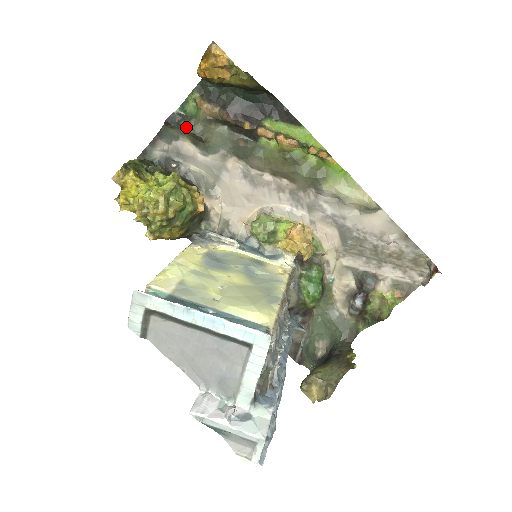
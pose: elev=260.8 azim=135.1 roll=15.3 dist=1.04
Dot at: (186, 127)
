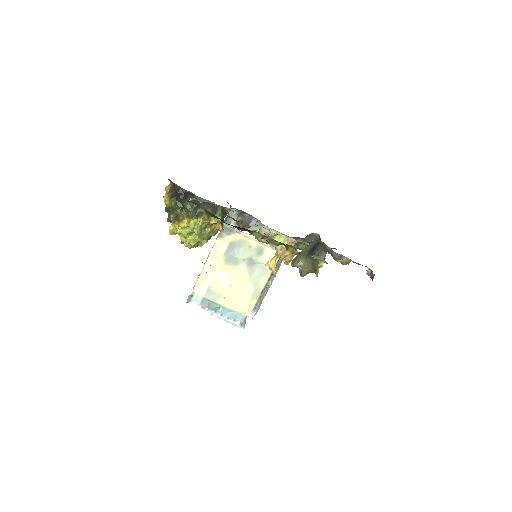
Dot at: occluded
